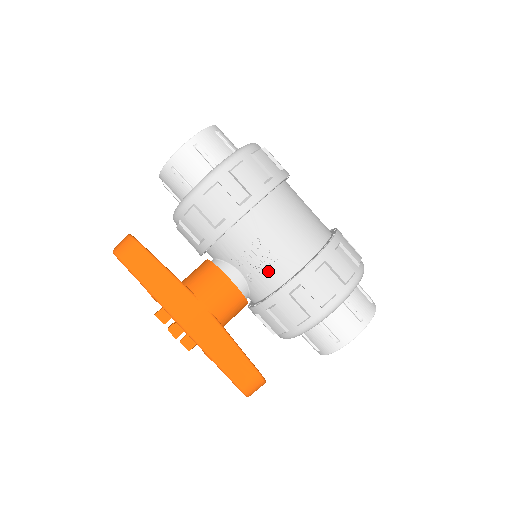
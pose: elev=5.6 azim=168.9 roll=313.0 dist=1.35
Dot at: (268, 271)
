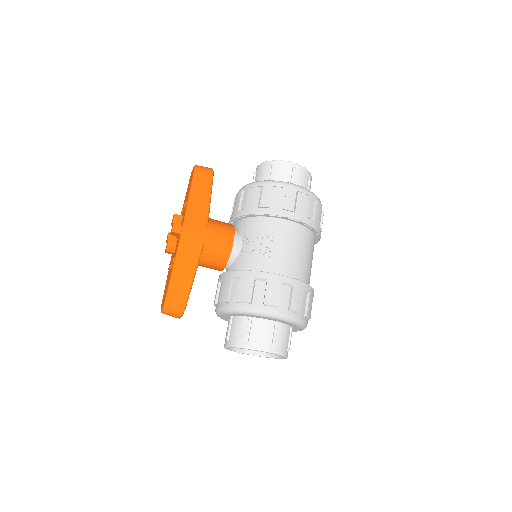
Dot at: (258, 257)
